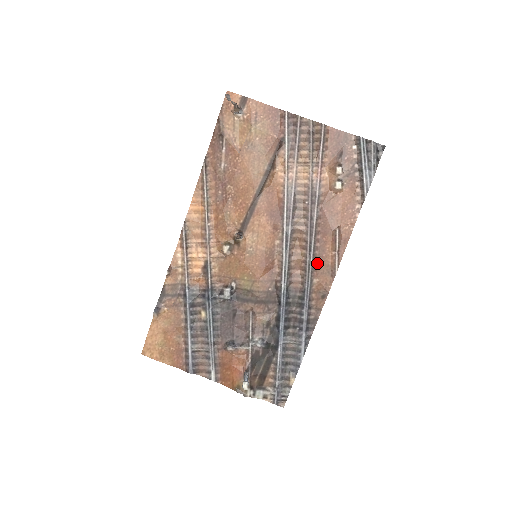
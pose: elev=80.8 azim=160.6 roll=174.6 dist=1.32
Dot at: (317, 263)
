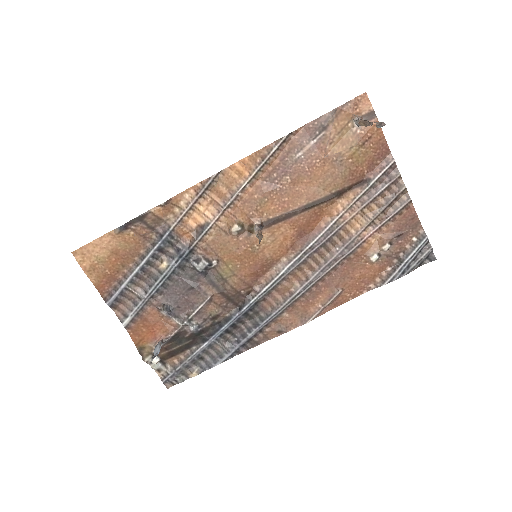
Dot at: (299, 302)
